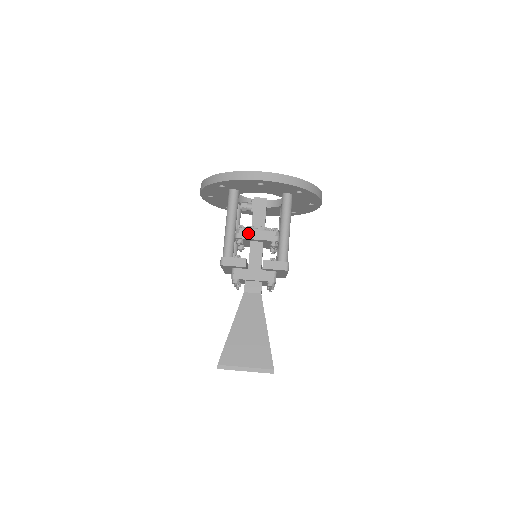
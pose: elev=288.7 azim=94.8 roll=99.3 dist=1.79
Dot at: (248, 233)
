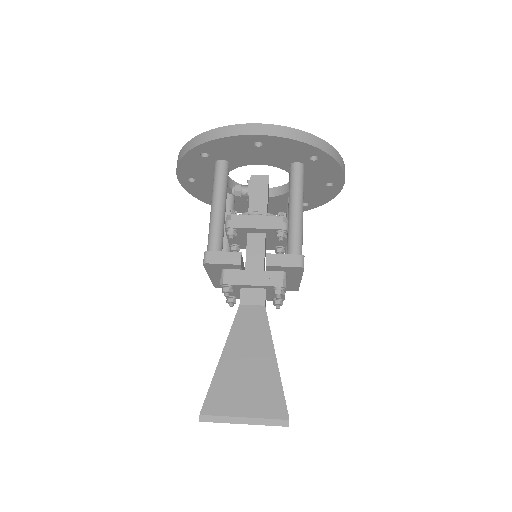
Dot at: (243, 220)
